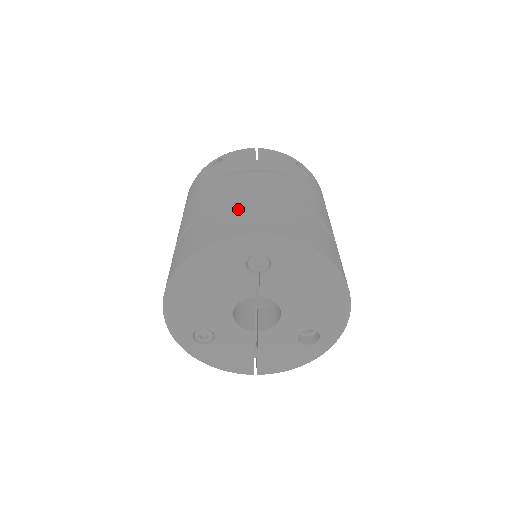
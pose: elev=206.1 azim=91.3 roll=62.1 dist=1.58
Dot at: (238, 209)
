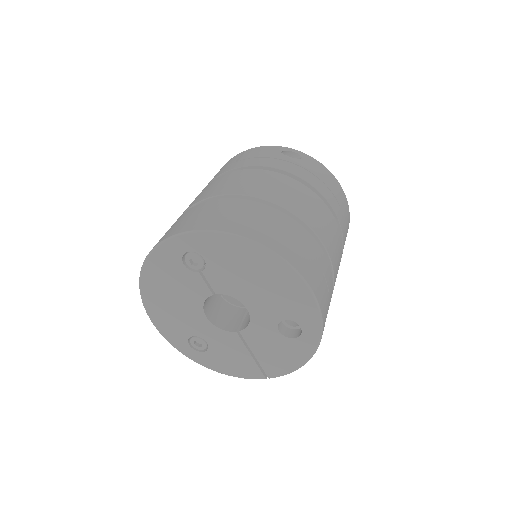
Dot at: (184, 215)
